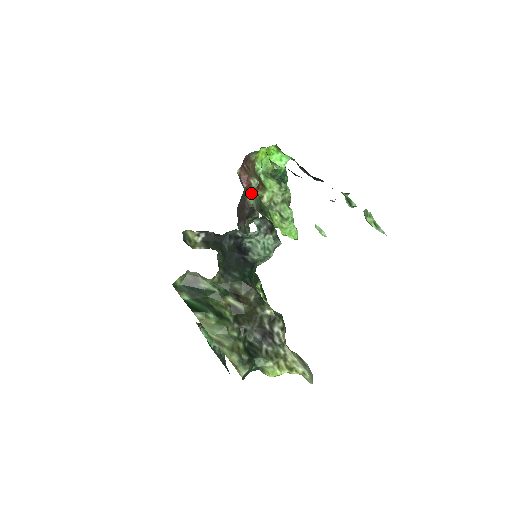
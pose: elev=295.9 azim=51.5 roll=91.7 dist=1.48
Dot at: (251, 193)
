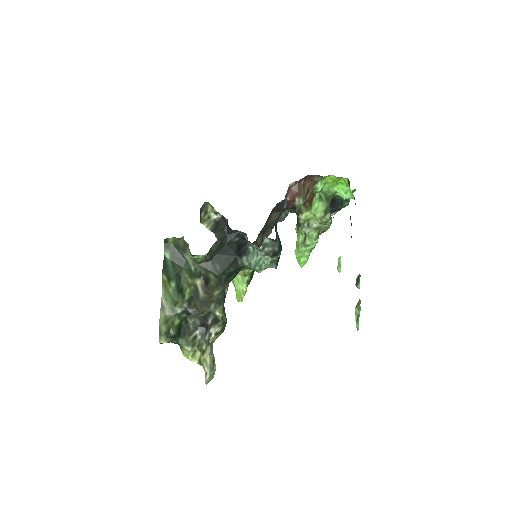
Dot at: occluded
